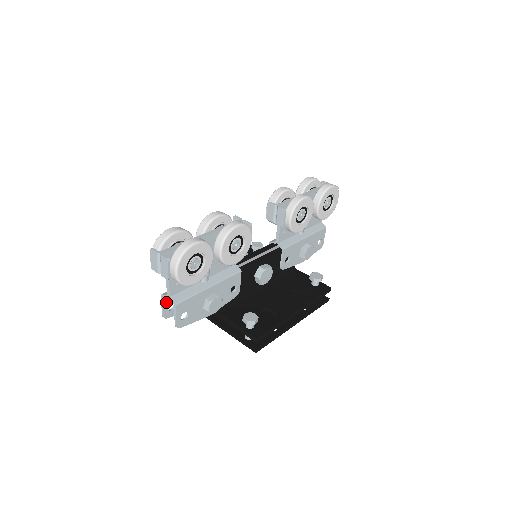
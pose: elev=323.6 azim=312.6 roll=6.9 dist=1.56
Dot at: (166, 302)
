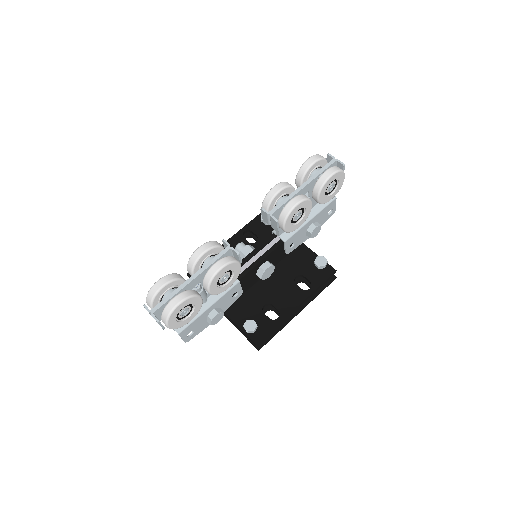
Dot at: occluded
